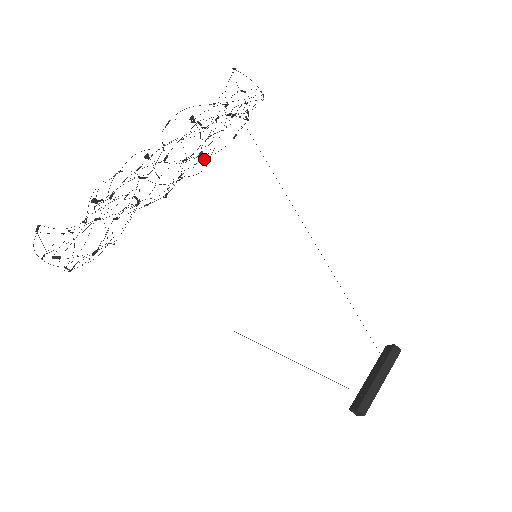
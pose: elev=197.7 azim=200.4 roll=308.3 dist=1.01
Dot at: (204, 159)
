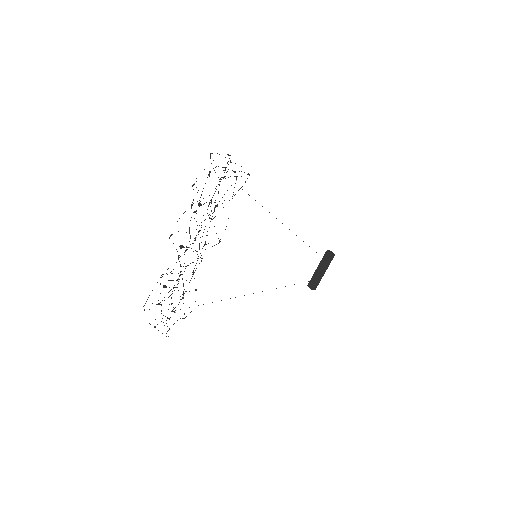
Dot at: occluded
